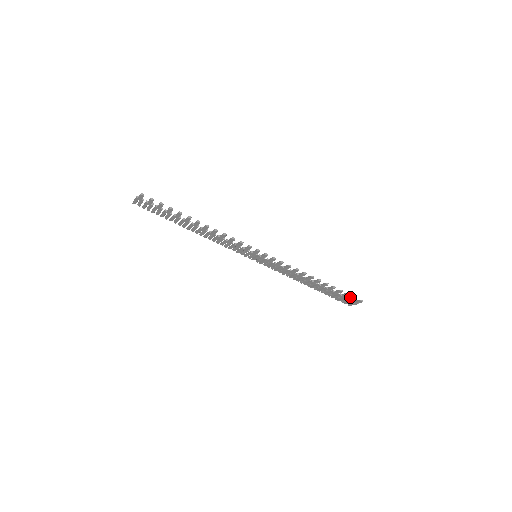
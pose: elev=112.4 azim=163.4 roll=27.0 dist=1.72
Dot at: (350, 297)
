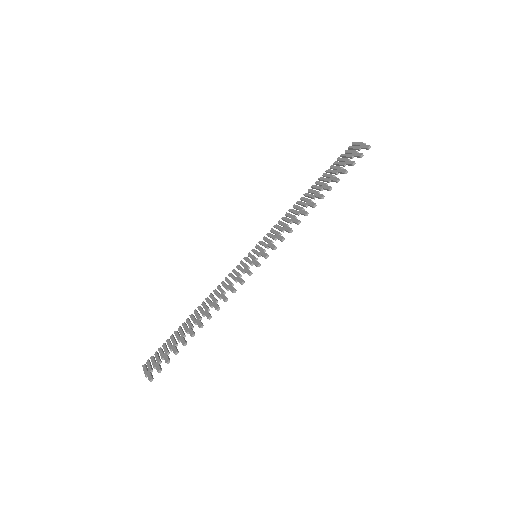
Dot at: occluded
